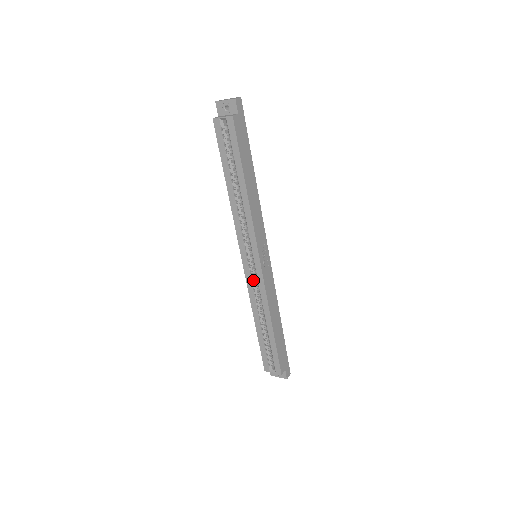
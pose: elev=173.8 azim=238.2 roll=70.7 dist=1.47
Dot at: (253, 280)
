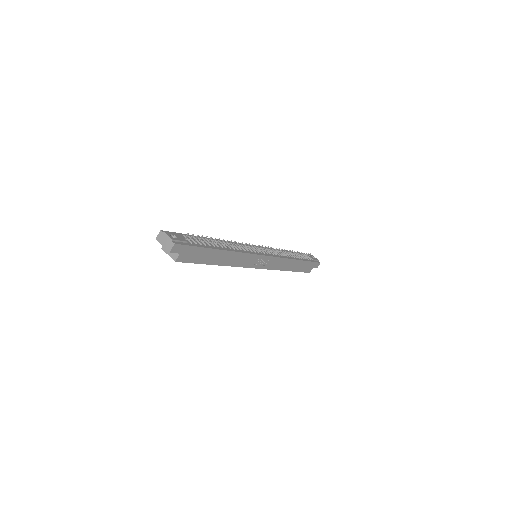
Dot at: occluded
